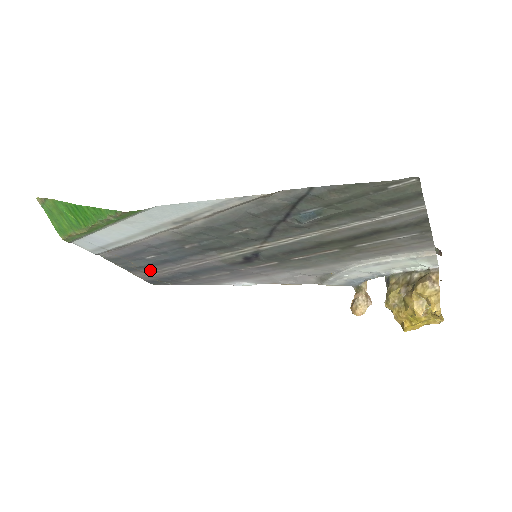
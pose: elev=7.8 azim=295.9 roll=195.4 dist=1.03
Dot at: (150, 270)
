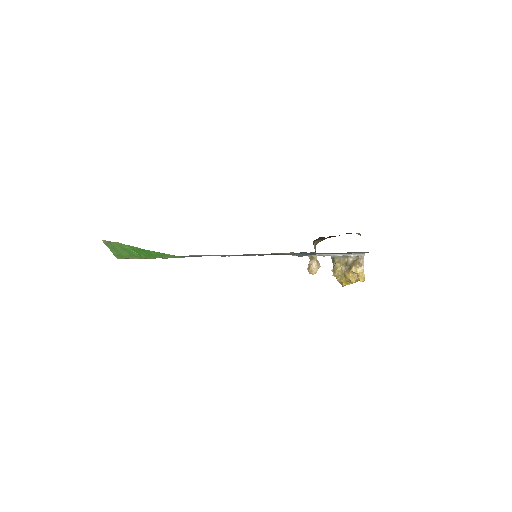
Dot at: occluded
